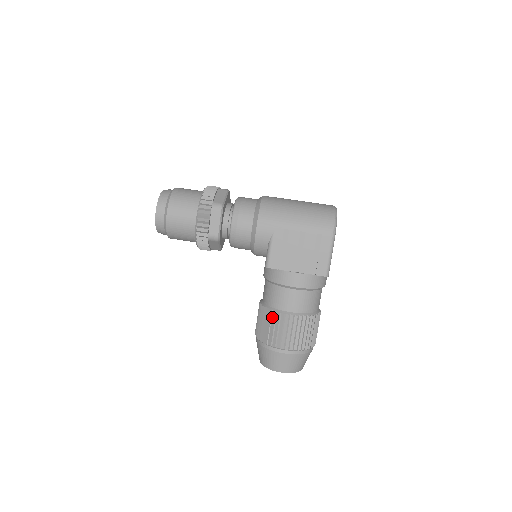
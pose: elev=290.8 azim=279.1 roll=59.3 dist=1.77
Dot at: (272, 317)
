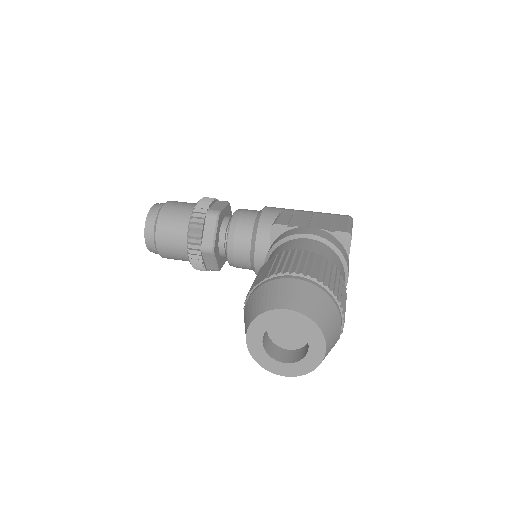
Dot at: (277, 257)
